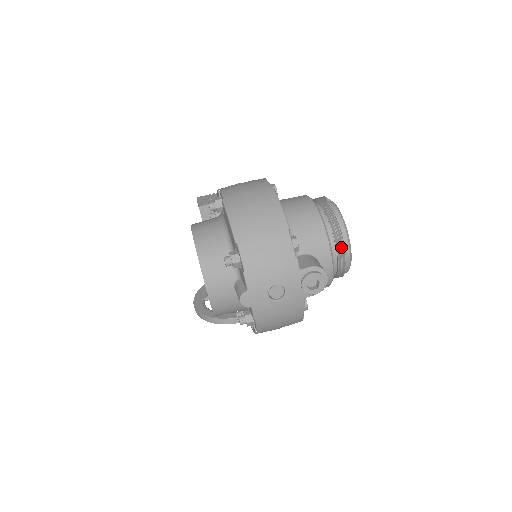
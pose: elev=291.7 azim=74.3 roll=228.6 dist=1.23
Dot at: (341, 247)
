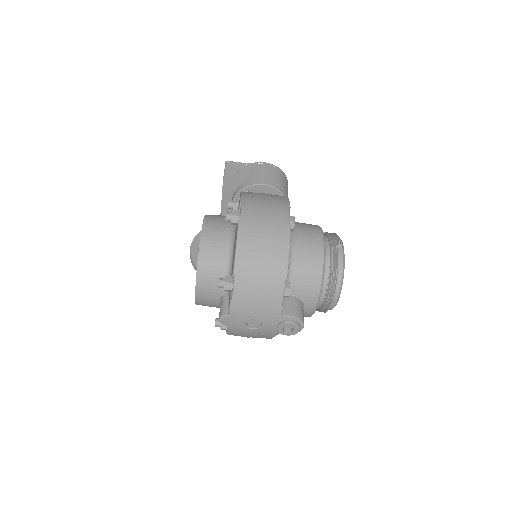
Dot at: (330, 297)
